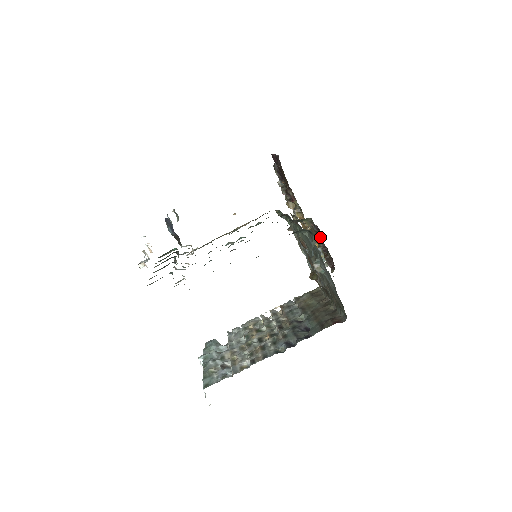
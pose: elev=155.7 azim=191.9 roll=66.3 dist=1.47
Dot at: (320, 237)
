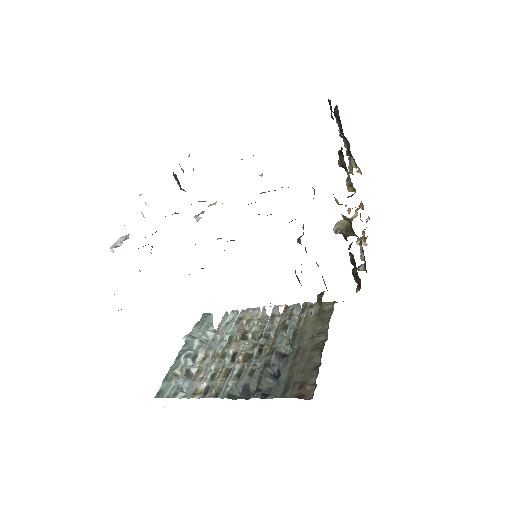
Dot at: (350, 247)
